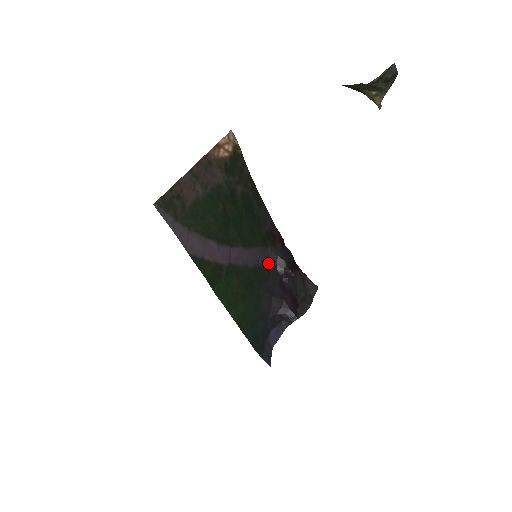
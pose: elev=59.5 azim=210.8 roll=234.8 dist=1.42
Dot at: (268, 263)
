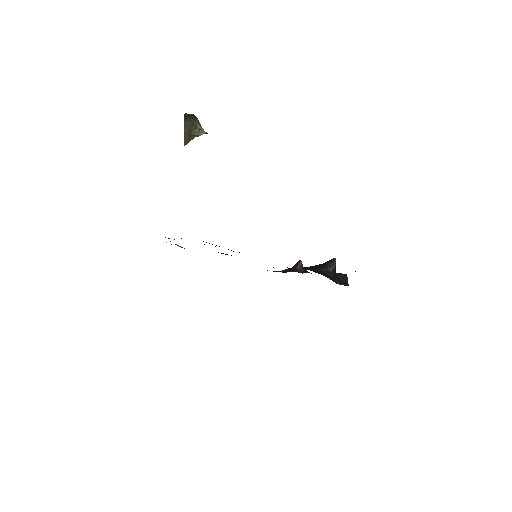
Dot at: occluded
